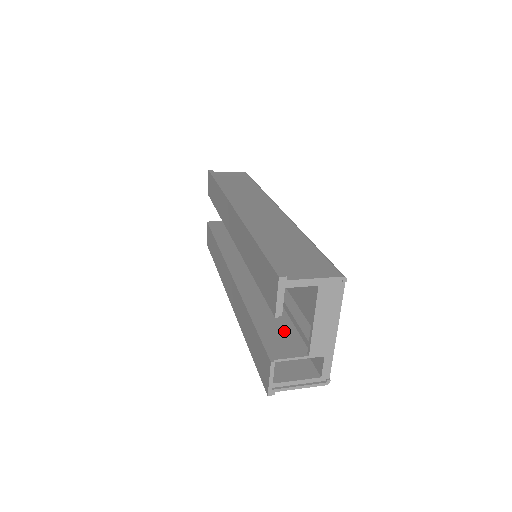
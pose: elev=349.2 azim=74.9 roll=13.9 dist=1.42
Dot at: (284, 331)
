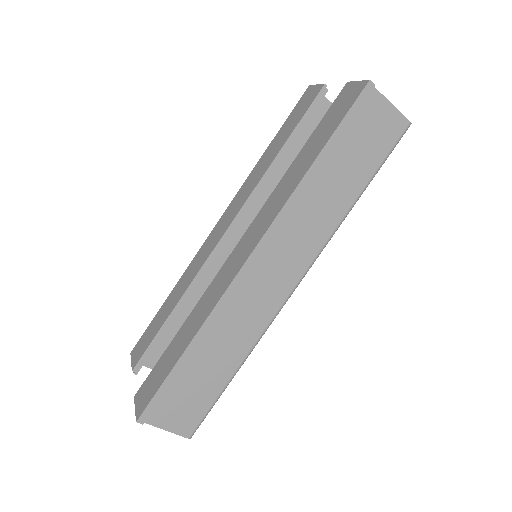
Dot at: occluded
